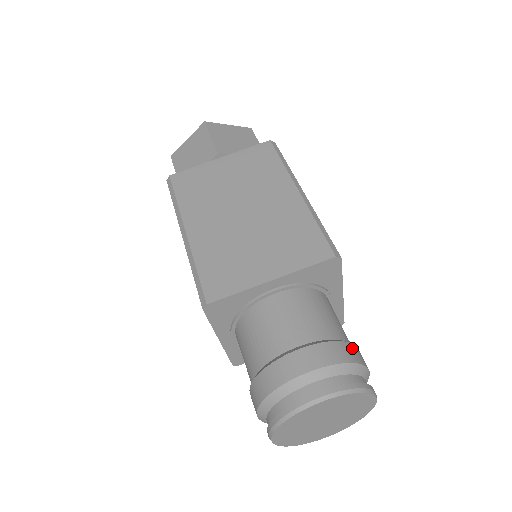
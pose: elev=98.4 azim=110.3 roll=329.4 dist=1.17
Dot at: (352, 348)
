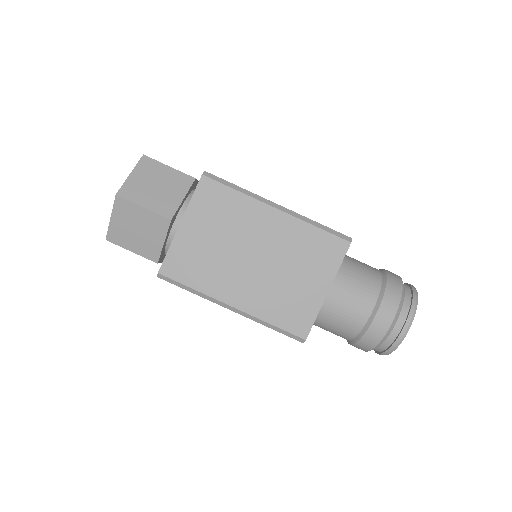
Dot at: (391, 279)
